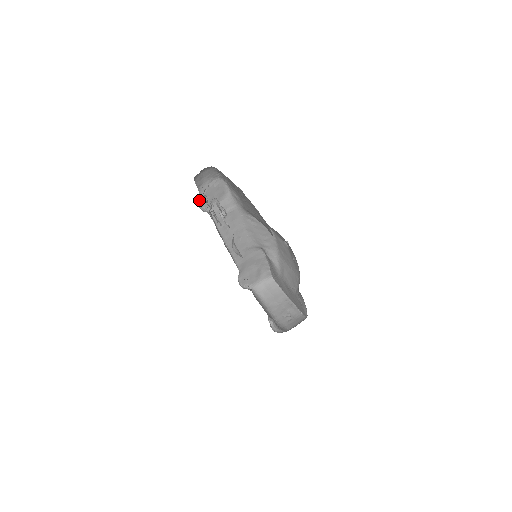
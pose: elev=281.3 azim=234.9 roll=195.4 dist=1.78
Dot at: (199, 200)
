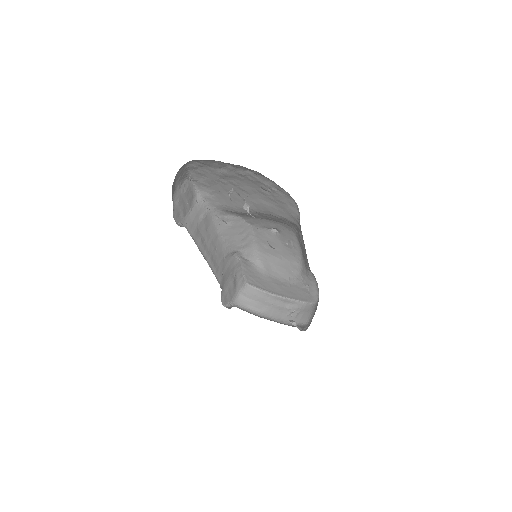
Dot at: (174, 215)
